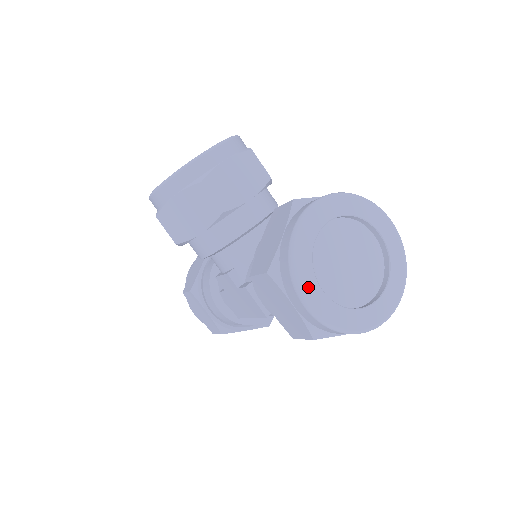
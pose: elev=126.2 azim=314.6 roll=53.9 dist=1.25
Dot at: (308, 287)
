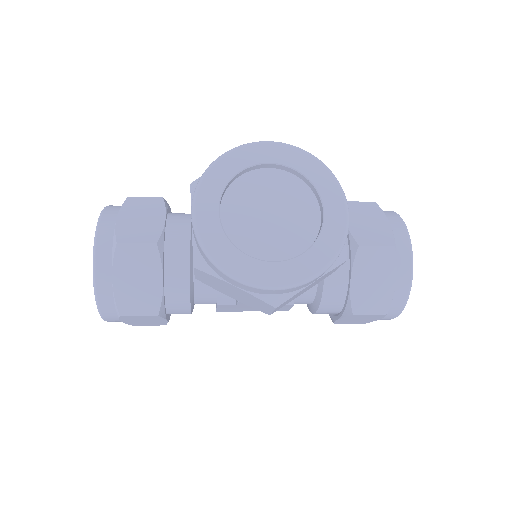
Dot at: occluded
